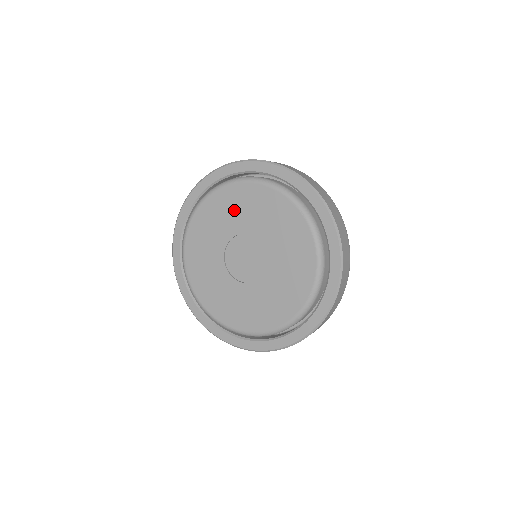
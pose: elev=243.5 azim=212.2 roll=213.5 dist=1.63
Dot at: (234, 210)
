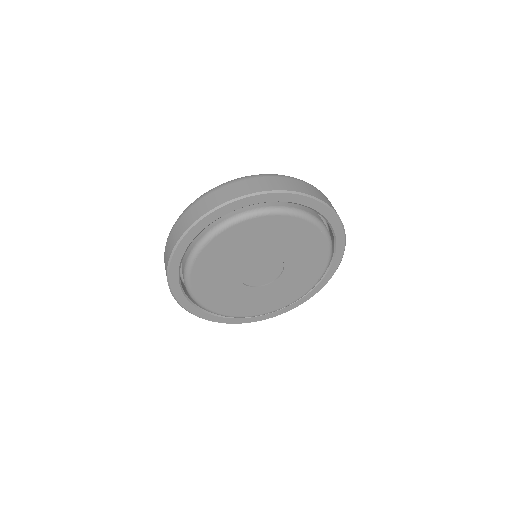
Dot at: (217, 269)
